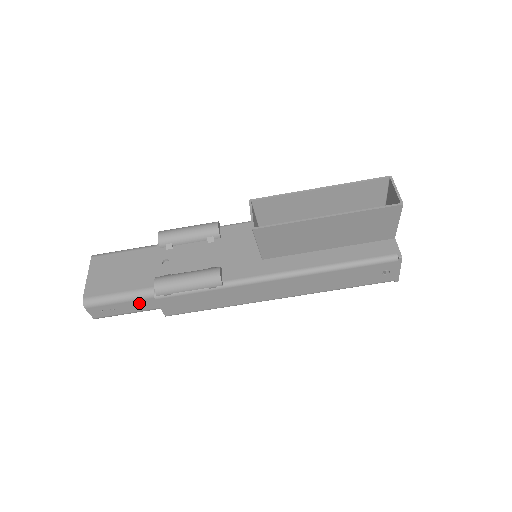
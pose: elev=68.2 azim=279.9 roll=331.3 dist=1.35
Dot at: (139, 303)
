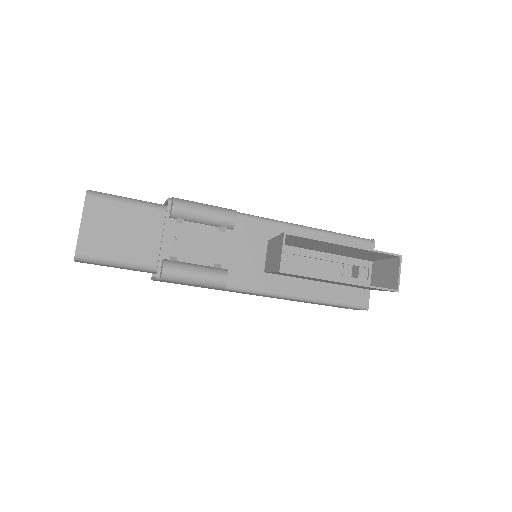
Dot at: (133, 269)
